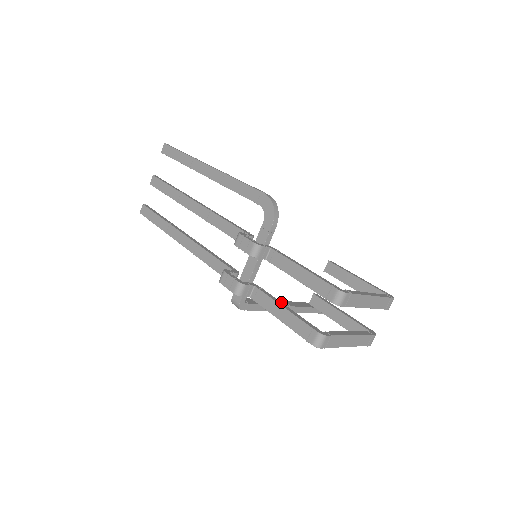
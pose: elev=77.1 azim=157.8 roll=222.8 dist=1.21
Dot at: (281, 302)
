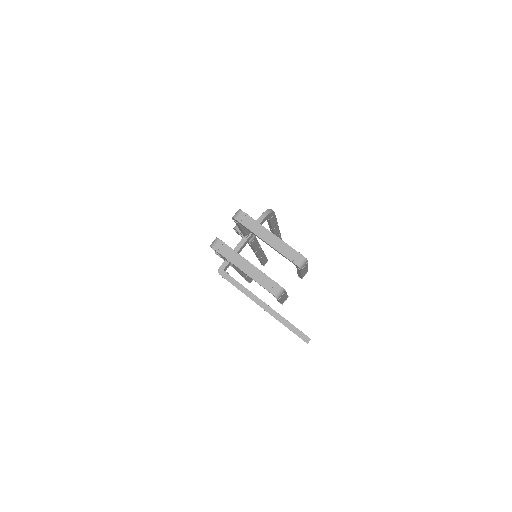
Dot at: occluded
